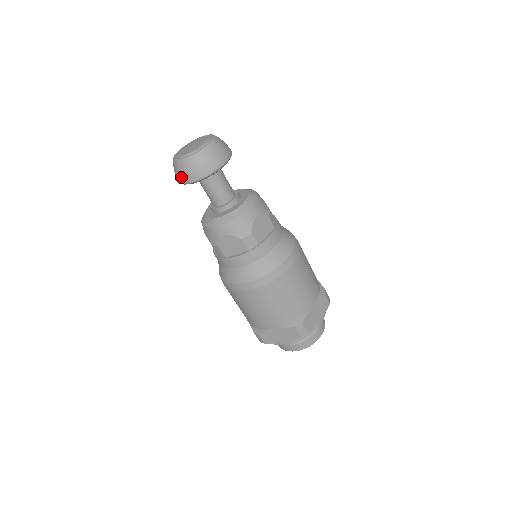
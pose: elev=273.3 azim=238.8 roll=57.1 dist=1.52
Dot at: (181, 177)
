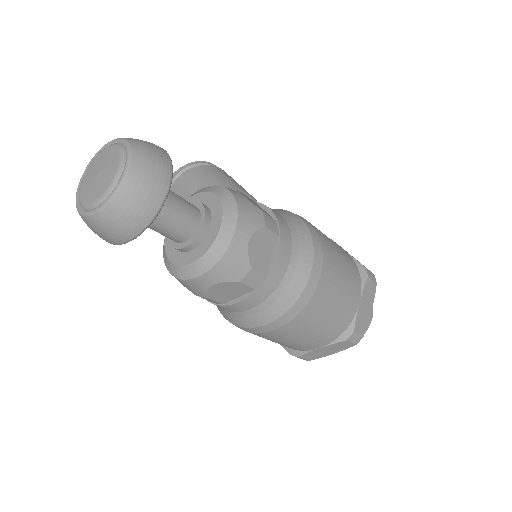
Dot at: (104, 238)
